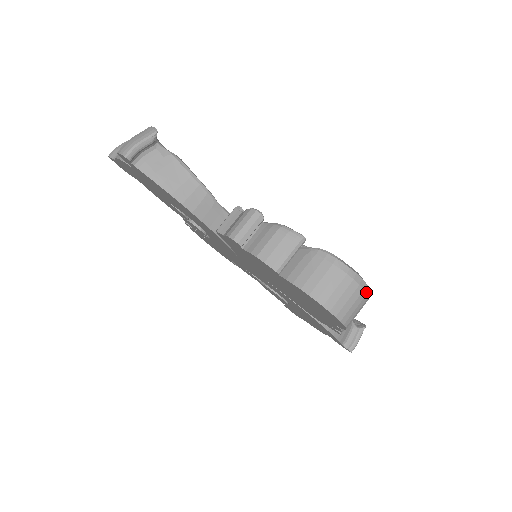
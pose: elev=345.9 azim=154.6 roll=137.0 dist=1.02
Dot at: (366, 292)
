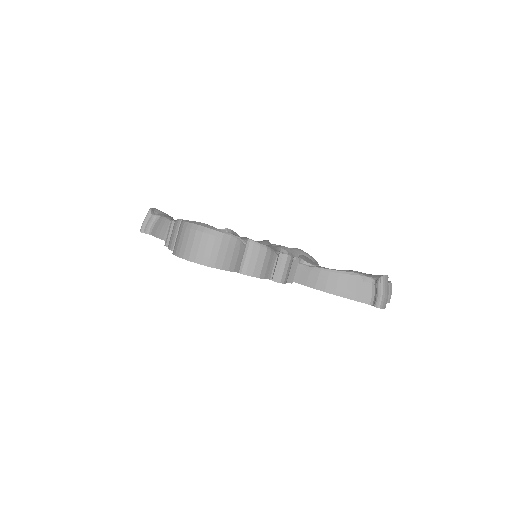
Dot at: (208, 233)
